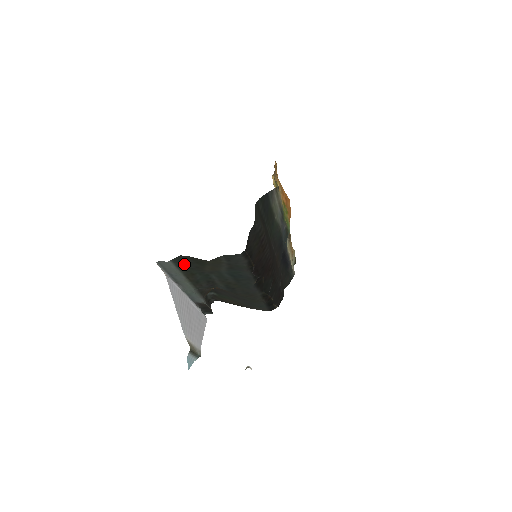
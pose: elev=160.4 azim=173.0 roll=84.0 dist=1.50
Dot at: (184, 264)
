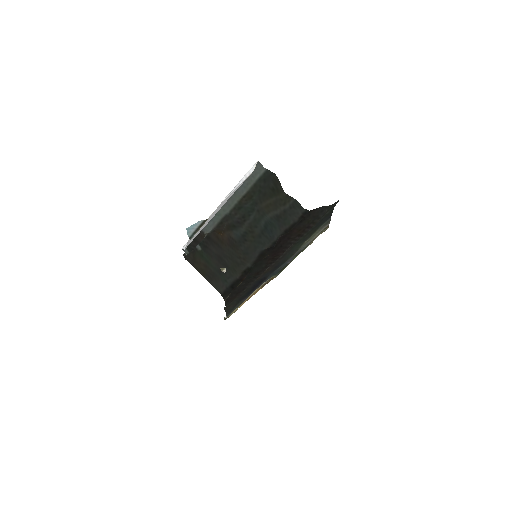
Dot at: (263, 183)
